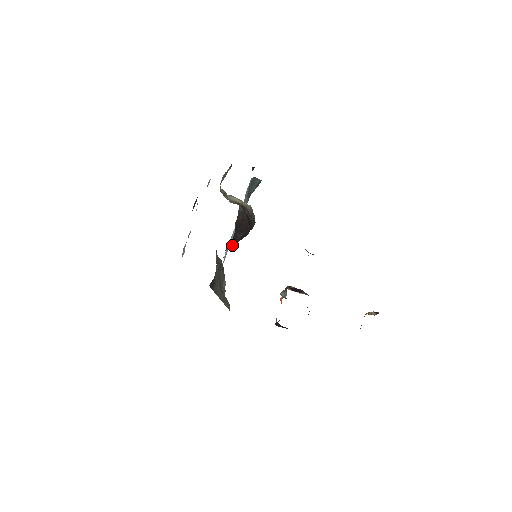
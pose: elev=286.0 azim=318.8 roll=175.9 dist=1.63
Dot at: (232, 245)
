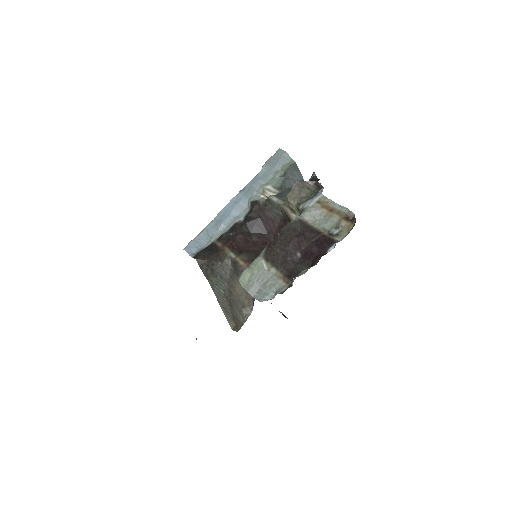
Dot at: (251, 244)
